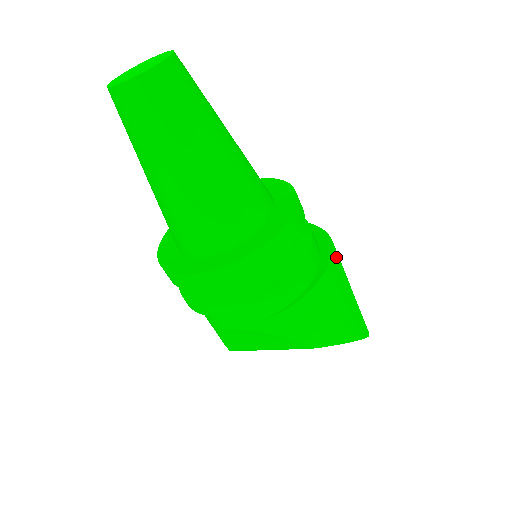
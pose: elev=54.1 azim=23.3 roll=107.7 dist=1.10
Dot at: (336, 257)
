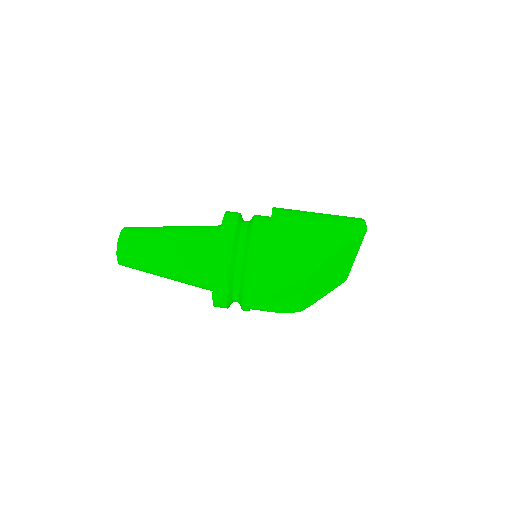
Dot at: (278, 219)
